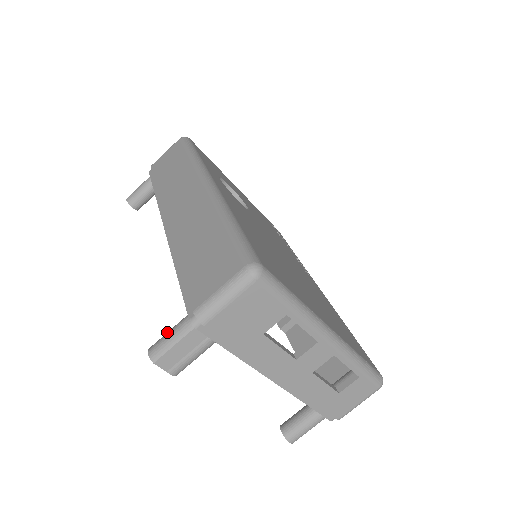
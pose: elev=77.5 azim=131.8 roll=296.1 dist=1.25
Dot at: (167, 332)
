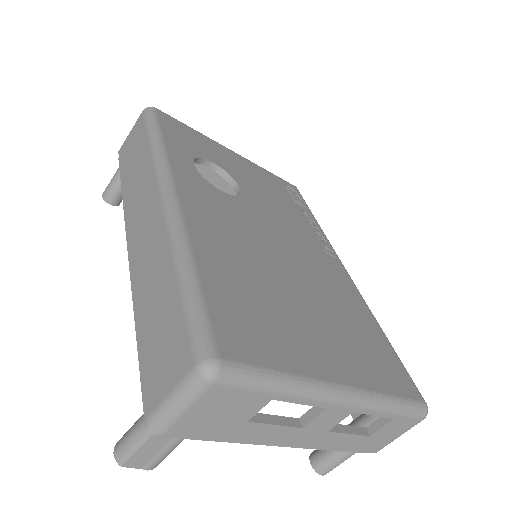
Dot at: (130, 428)
